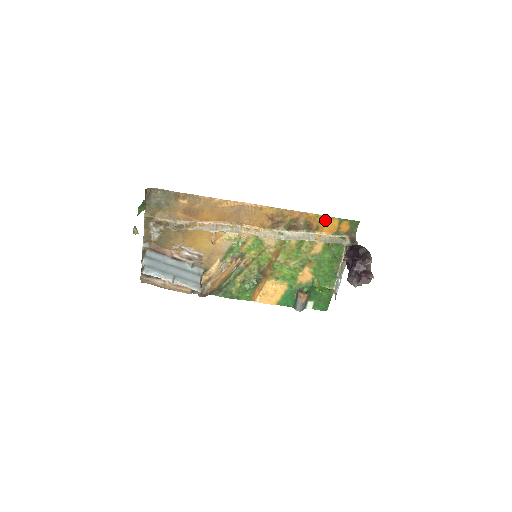
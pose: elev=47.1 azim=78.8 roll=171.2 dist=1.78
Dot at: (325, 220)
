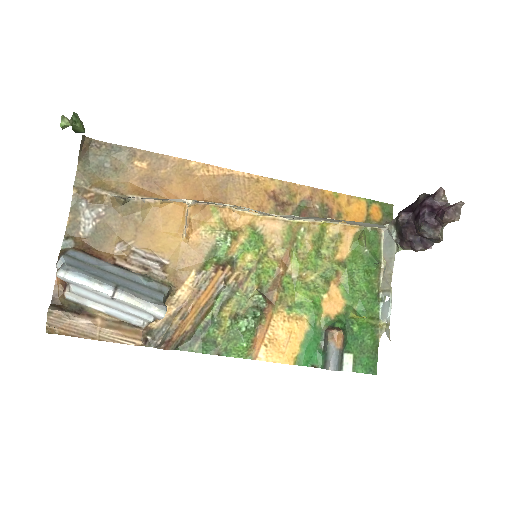
Dot at: (348, 202)
